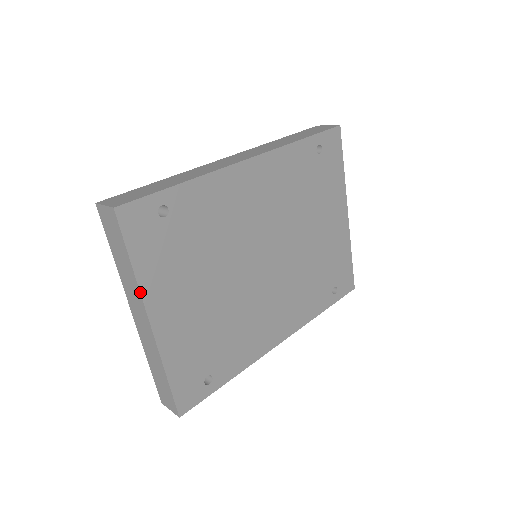
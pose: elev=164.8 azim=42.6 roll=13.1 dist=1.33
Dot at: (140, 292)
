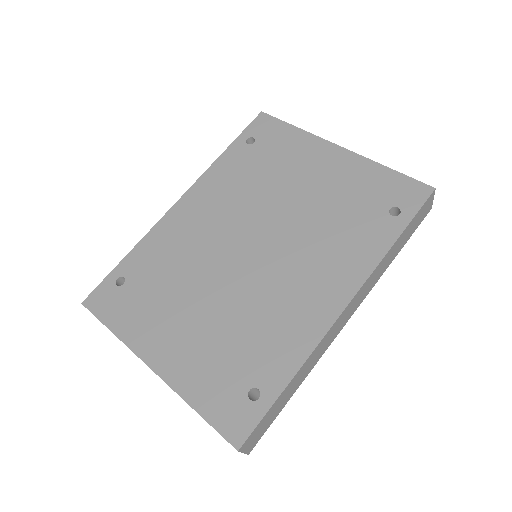
Dot at: occluded
